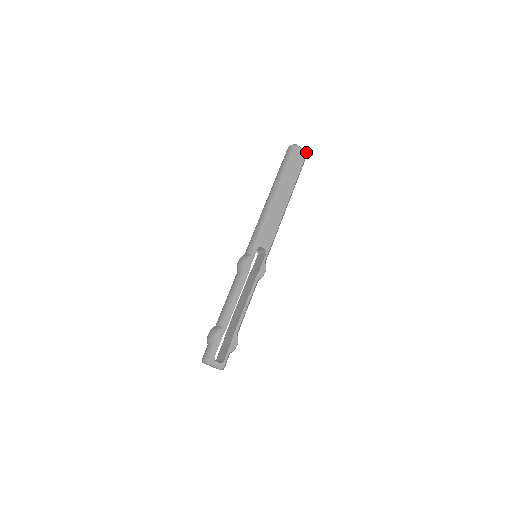
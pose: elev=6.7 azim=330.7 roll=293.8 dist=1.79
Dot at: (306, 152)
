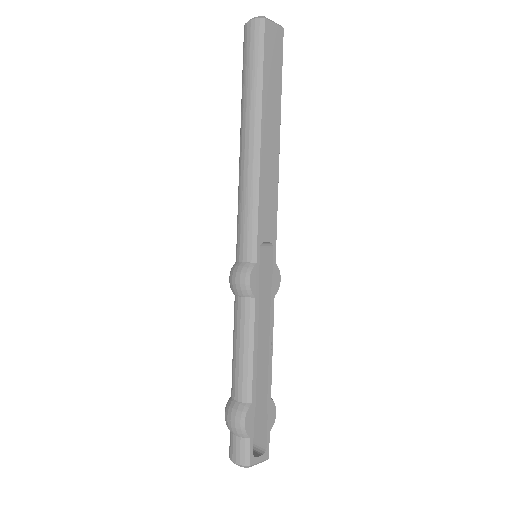
Dot at: (282, 27)
